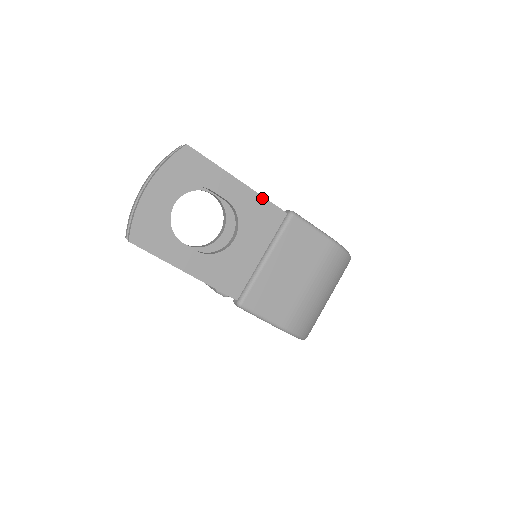
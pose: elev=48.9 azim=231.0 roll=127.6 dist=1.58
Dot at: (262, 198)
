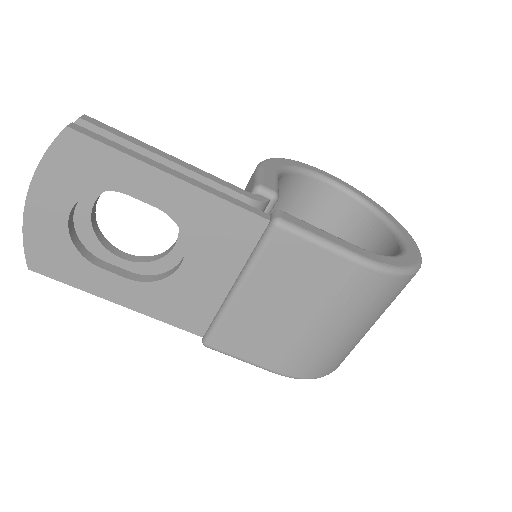
Dot at: (219, 200)
